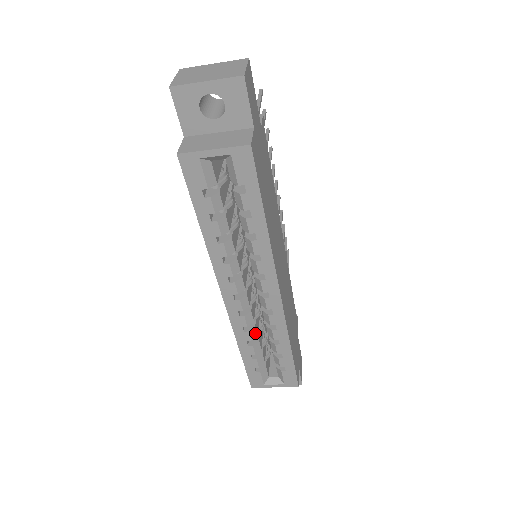
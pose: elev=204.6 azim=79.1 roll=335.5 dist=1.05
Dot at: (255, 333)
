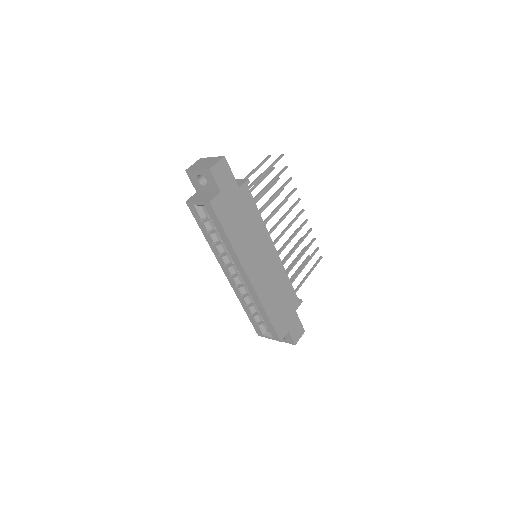
Dot at: (249, 300)
